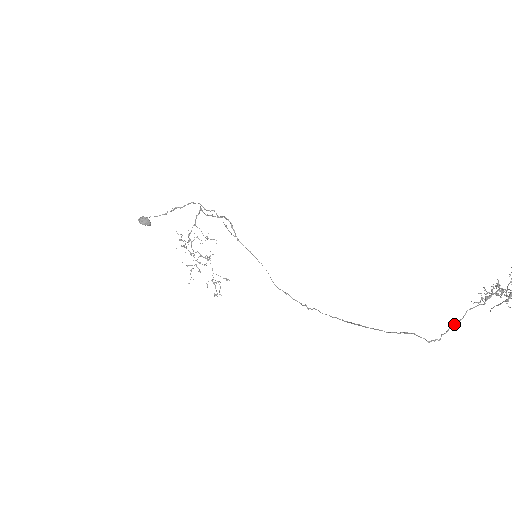
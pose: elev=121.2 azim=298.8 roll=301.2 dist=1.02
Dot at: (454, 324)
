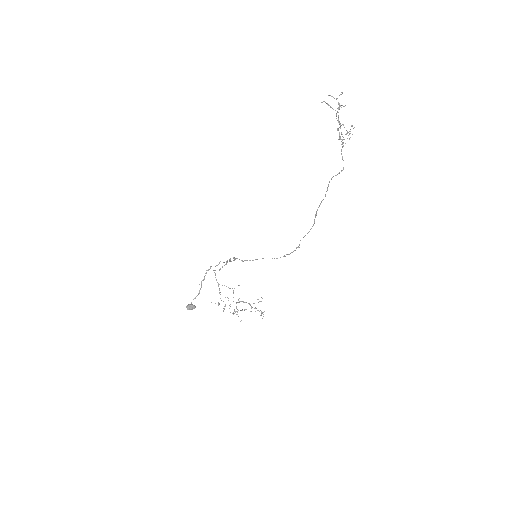
Dot at: occluded
